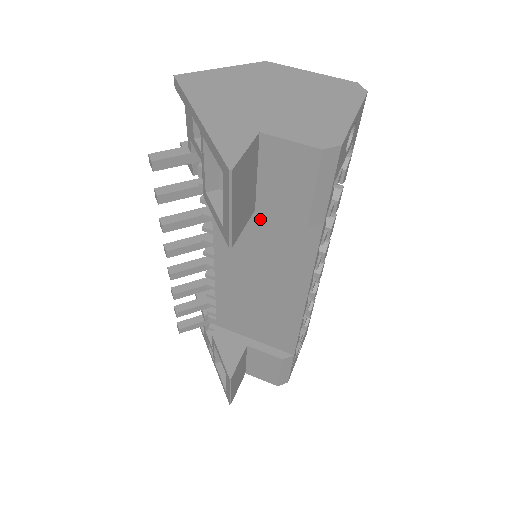
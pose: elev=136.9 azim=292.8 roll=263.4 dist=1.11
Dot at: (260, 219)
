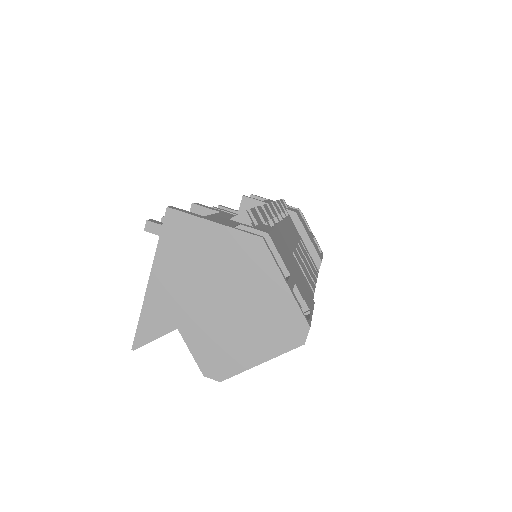
Dot at: occluded
